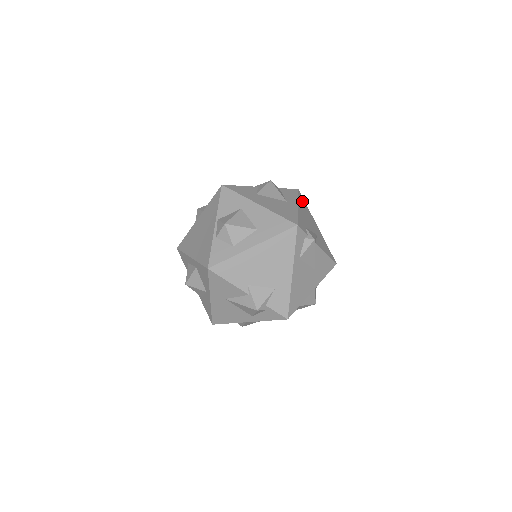
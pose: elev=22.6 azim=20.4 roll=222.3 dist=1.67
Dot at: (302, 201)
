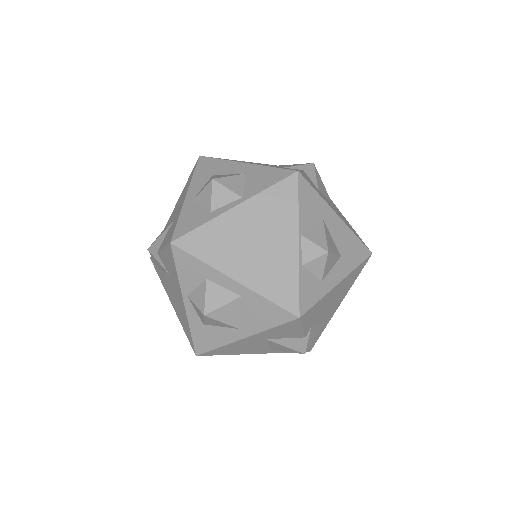
Dot at: occluded
